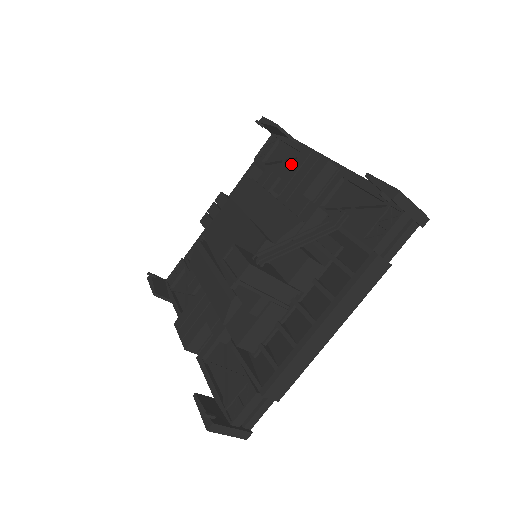
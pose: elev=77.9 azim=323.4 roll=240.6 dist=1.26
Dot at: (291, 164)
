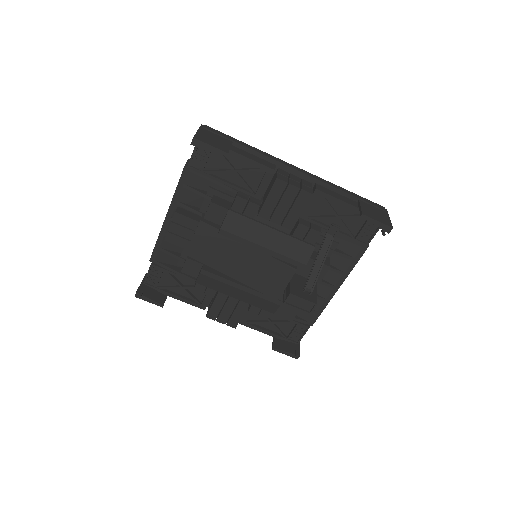
Dot at: (246, 175)
